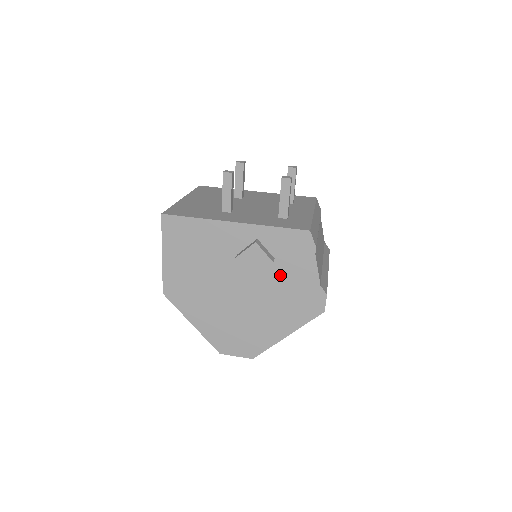
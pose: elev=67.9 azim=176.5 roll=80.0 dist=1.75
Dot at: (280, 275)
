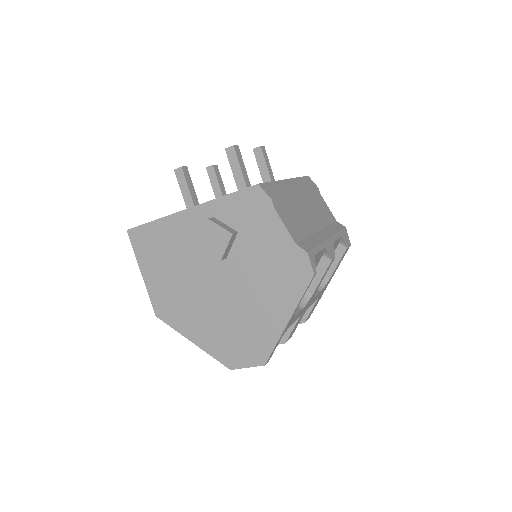
Dot at: (250, 249)
